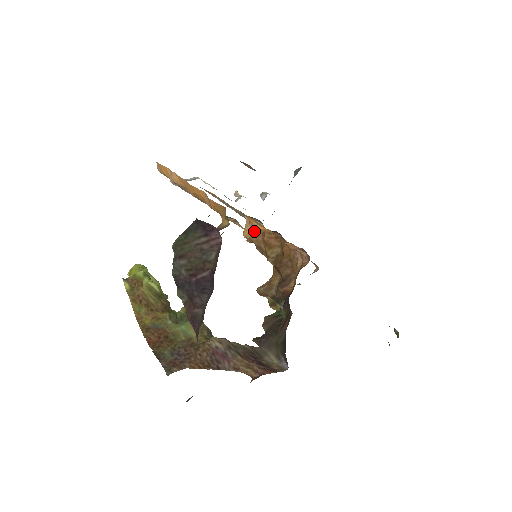
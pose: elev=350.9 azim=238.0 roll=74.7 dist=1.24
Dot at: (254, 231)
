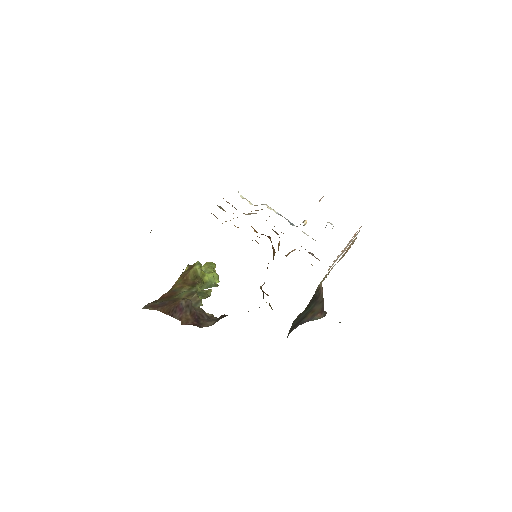
Dot at: occluded
